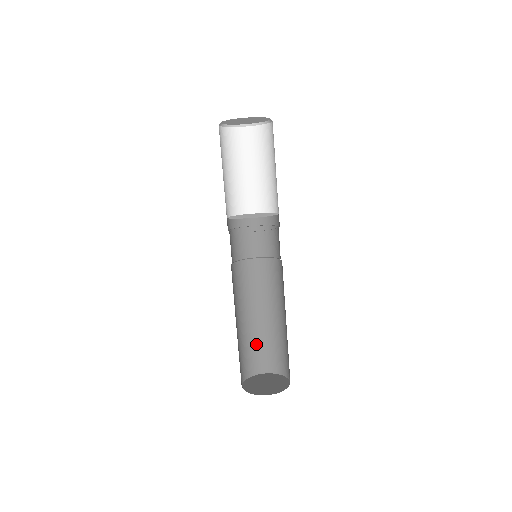
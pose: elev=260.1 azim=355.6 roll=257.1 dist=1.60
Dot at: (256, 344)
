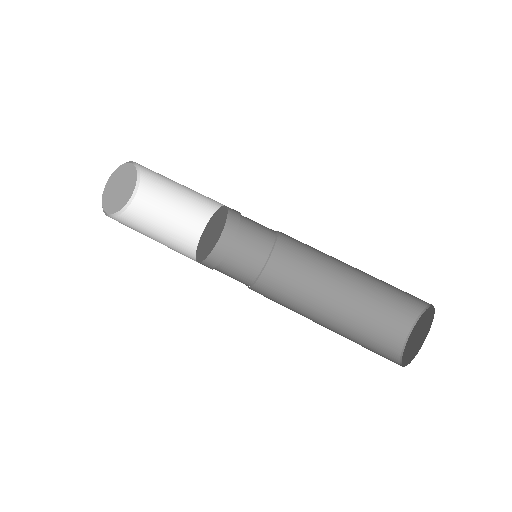
Dot at: (371, 313)
